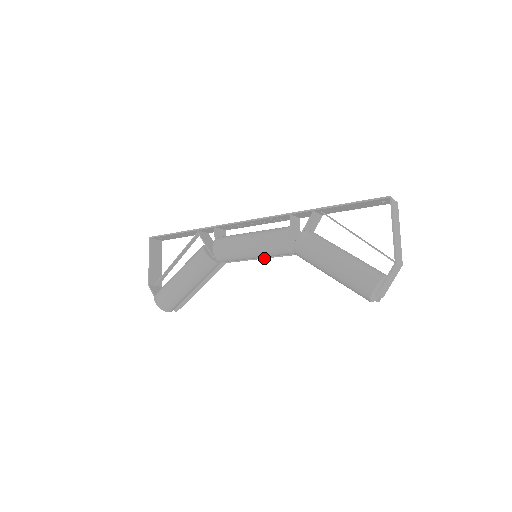
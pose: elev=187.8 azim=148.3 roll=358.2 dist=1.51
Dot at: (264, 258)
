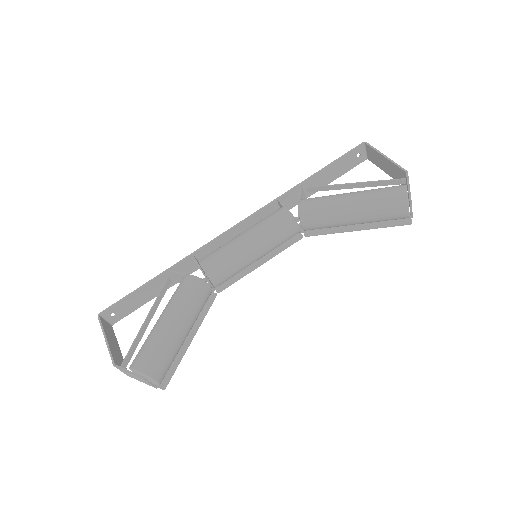
Dot at: (263, 262)
